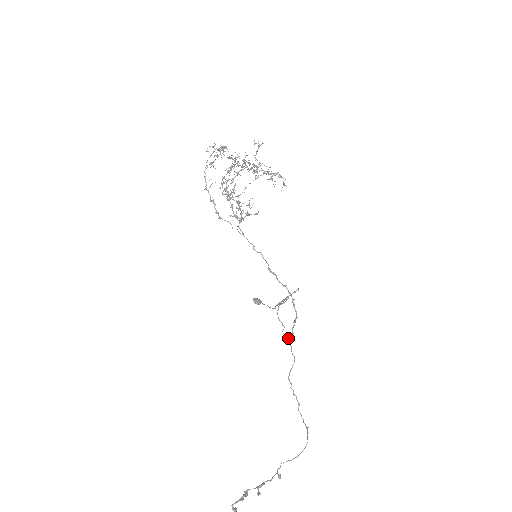
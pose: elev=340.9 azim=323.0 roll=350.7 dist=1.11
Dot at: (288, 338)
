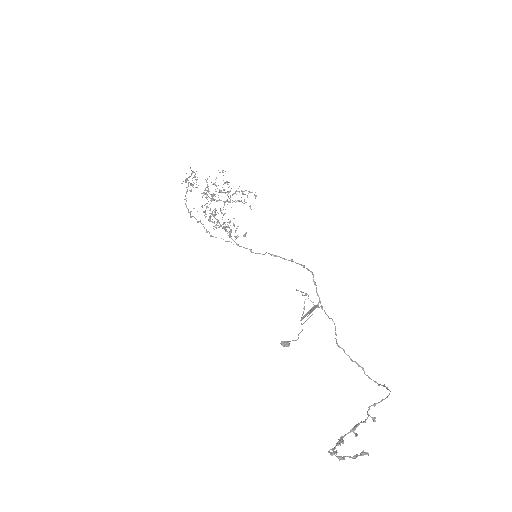
Dot at: (317, 305)
